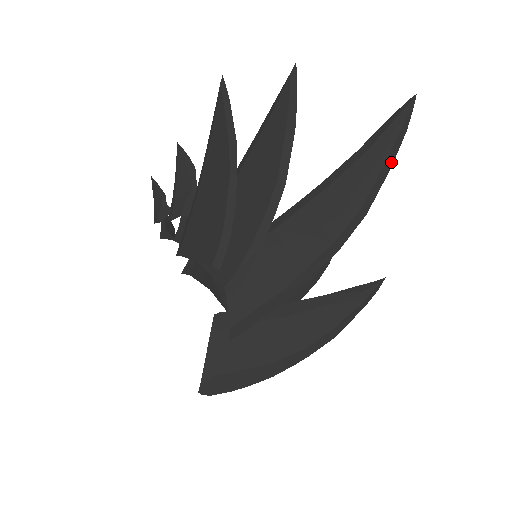
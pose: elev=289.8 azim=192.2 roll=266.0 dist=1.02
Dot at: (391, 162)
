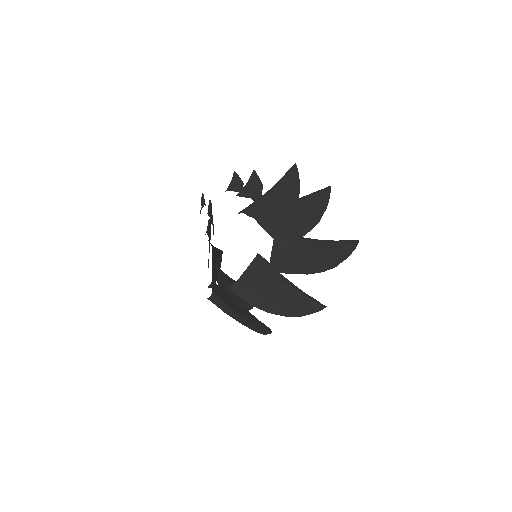
Dot at: (348, 256)
